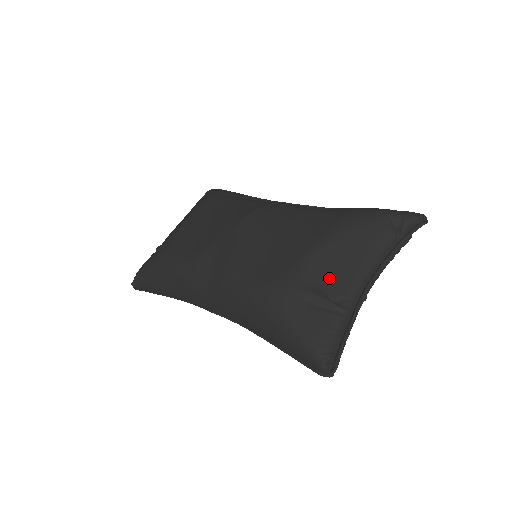
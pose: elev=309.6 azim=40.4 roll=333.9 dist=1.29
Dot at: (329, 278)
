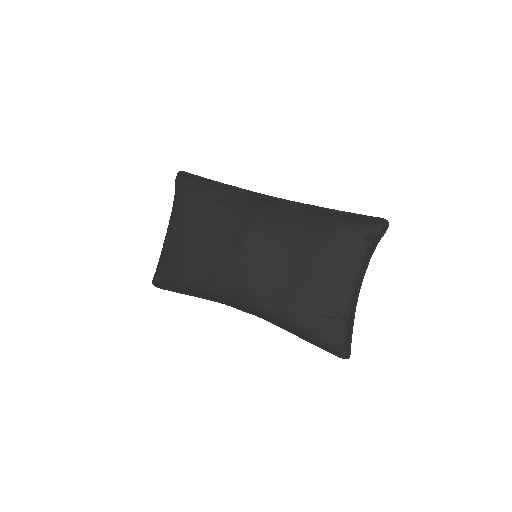
Dot at: (332, 298)
